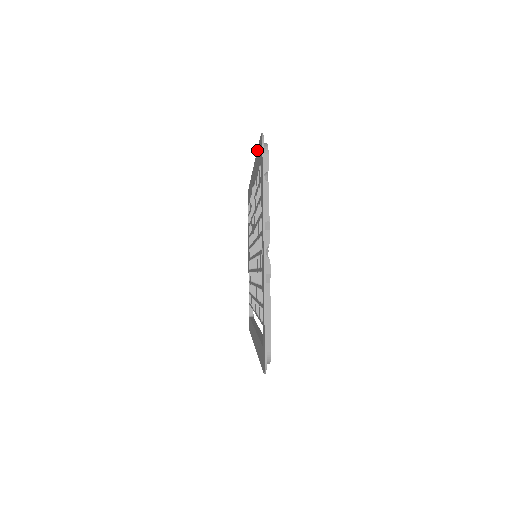
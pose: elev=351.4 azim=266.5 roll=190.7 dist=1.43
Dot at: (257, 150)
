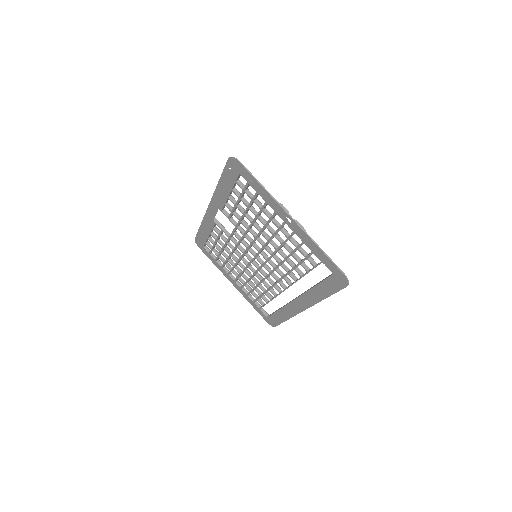
Dot at: (220, 179)
